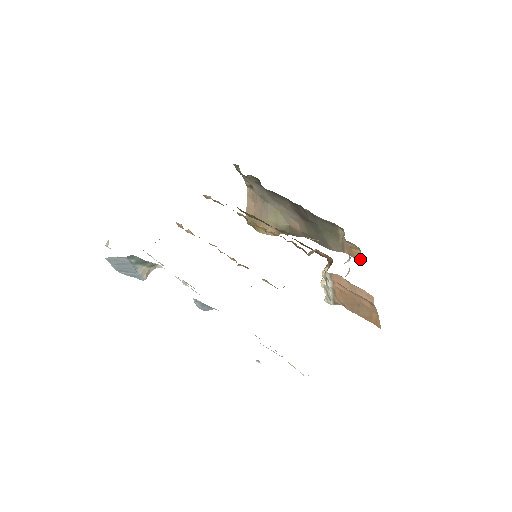
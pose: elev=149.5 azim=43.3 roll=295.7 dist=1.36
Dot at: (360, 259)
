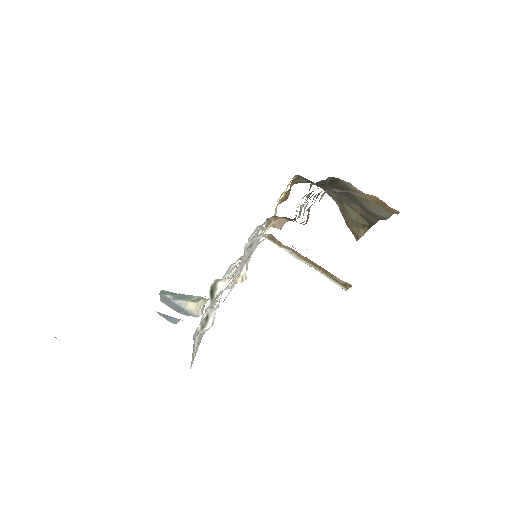
Dot at: (396, 211)
